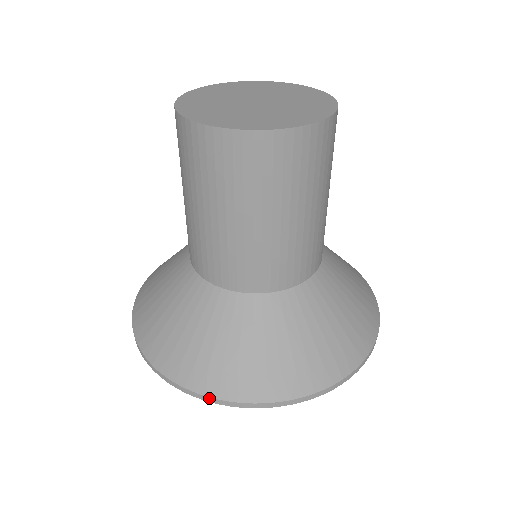
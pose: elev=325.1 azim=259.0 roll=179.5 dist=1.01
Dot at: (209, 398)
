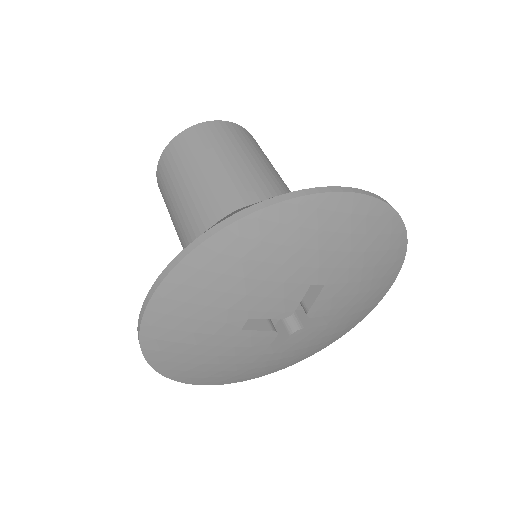
Dot at: (280, 197)
